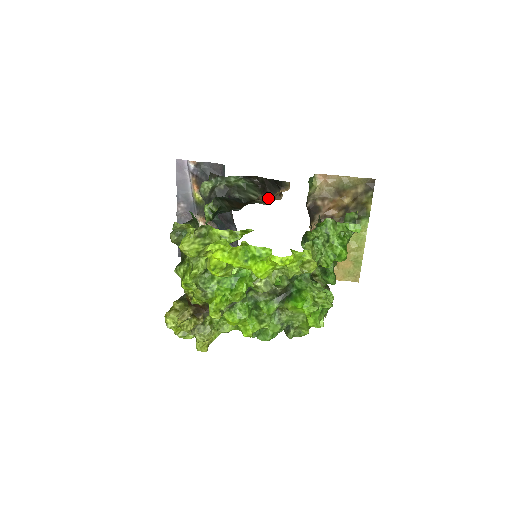
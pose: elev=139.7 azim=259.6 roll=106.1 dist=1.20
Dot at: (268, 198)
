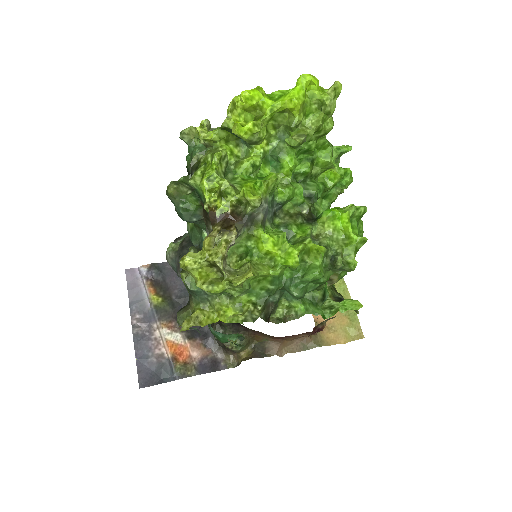
Dot at: occluded
